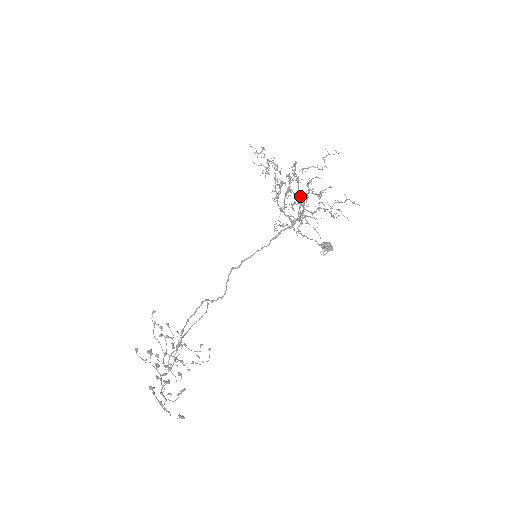
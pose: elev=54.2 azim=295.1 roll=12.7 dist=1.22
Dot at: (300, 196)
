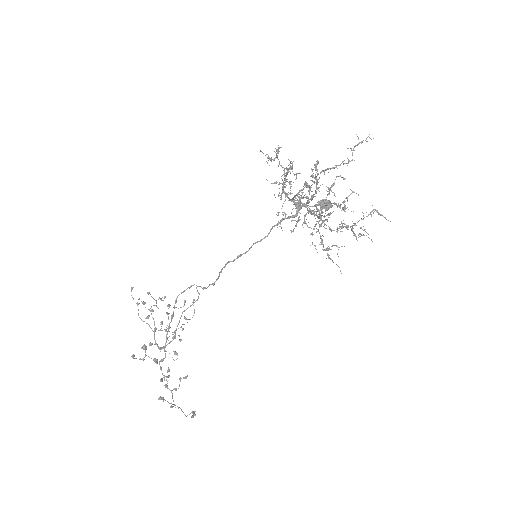
Dot at: (318, 204)
